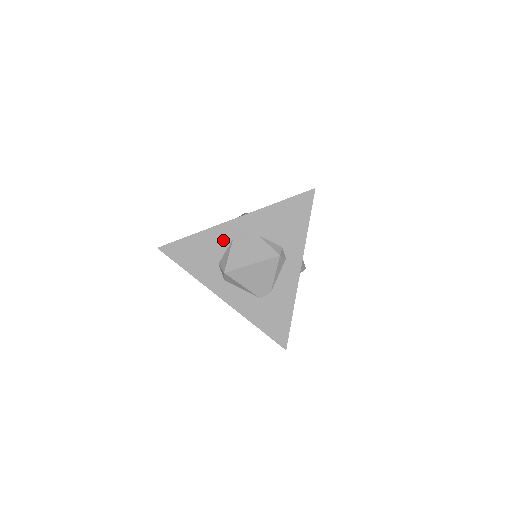
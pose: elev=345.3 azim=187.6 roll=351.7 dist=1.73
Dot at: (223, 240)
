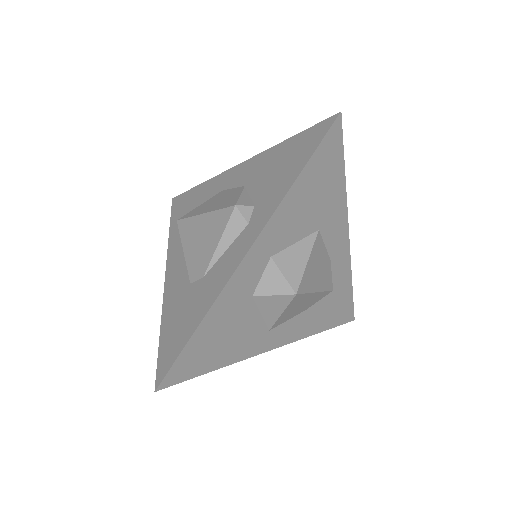
Dot at: (215, 192)
